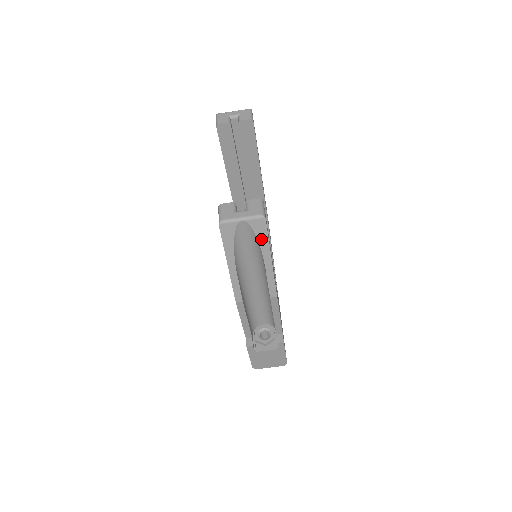
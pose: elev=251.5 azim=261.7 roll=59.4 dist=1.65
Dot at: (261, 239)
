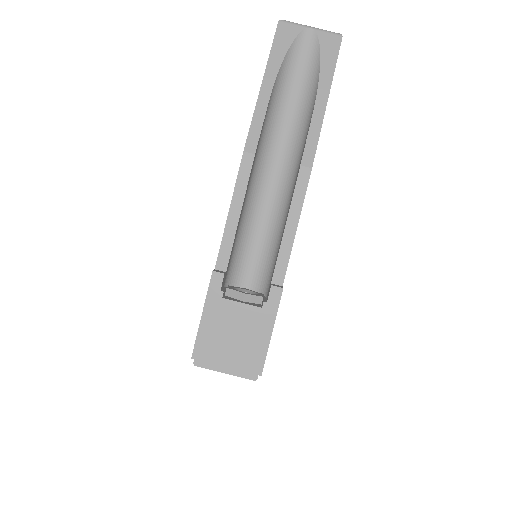
Dot at: (325, 63)
